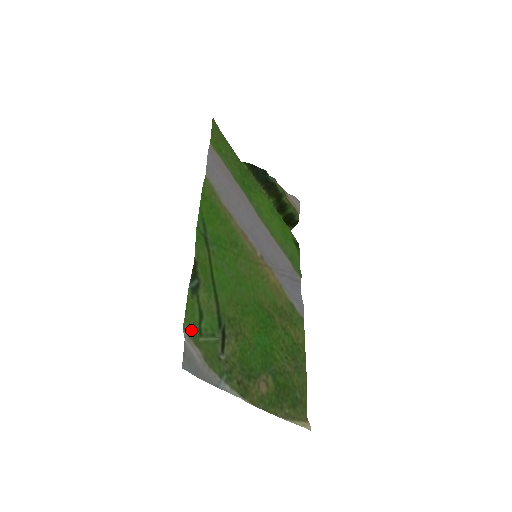
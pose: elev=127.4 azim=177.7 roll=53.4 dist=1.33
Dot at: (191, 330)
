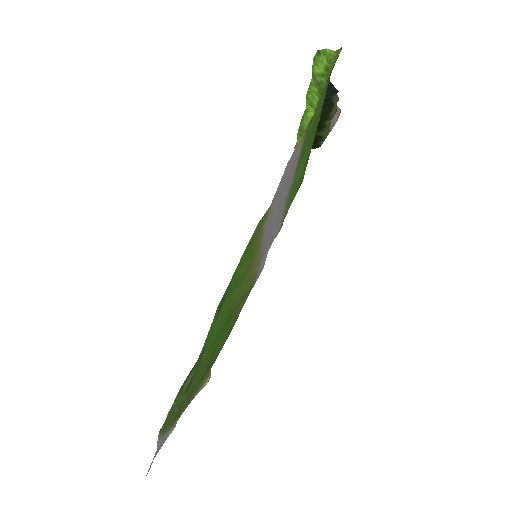
Dot at: occluded
